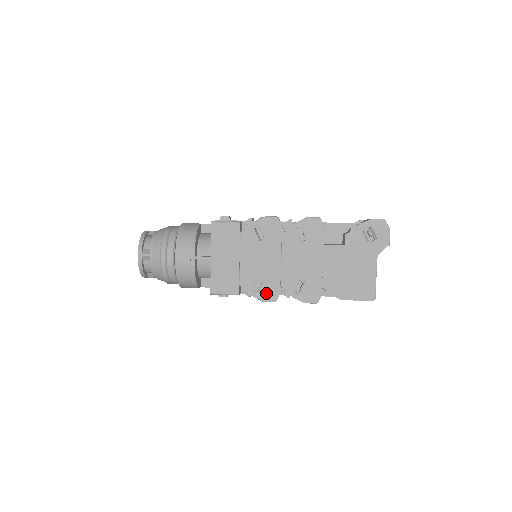
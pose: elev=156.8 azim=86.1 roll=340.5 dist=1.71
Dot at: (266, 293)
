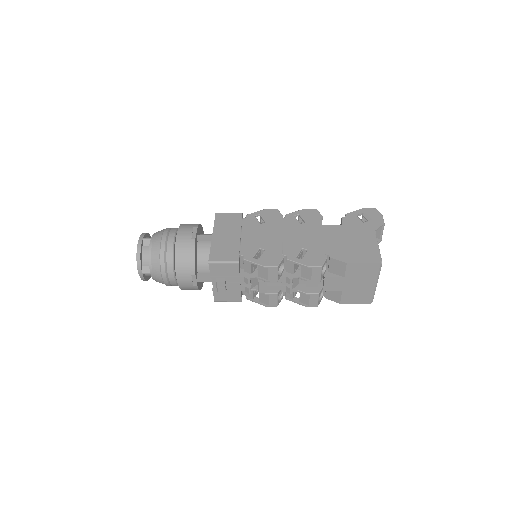
Dot at: (267, 260)
